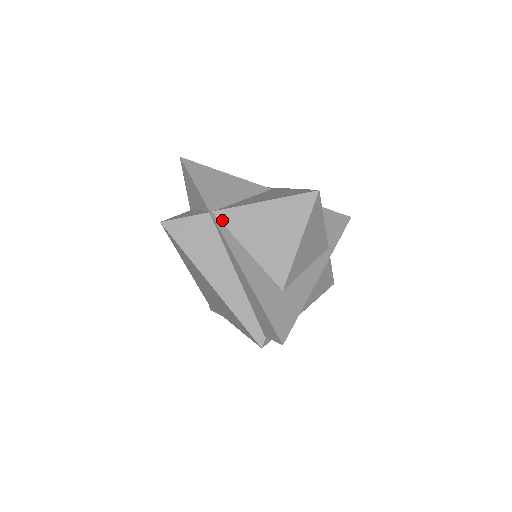
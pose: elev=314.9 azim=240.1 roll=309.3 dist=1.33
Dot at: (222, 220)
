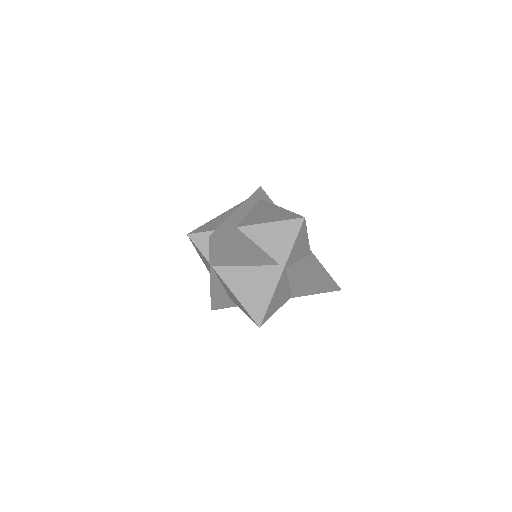
Dot at: (215, 272)
